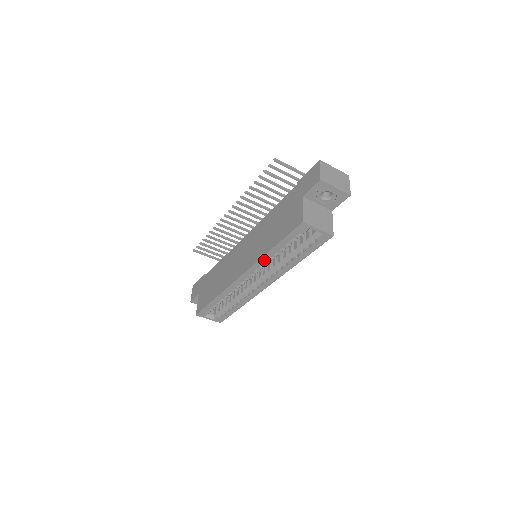
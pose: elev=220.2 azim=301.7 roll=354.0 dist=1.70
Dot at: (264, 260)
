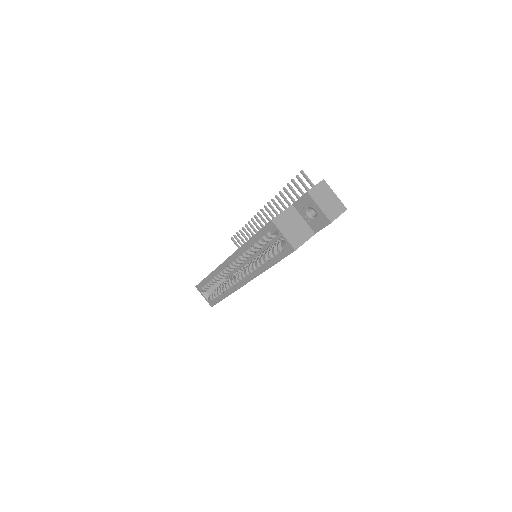
Dot at: (243, 250)
